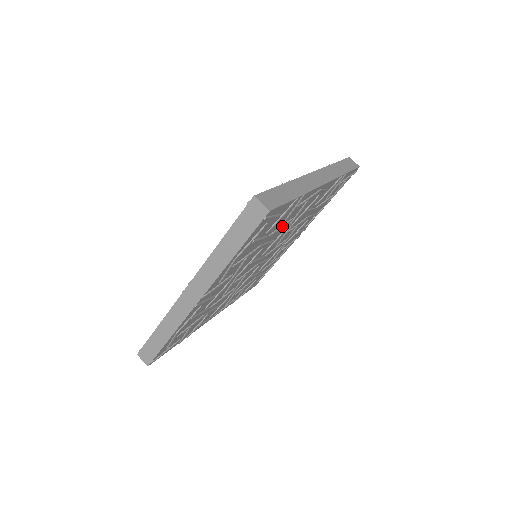
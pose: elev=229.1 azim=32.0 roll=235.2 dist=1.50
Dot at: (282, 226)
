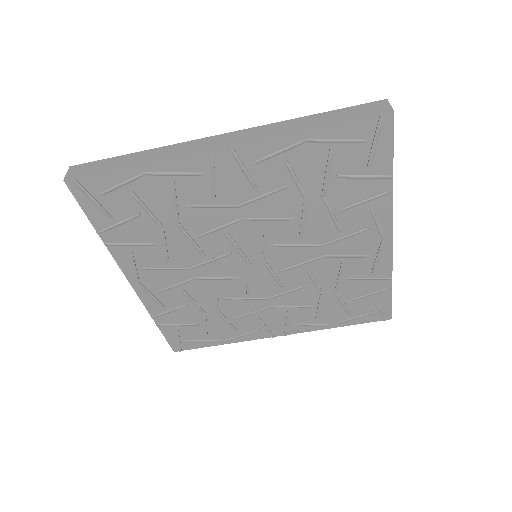
Dot at: (334, 216)
